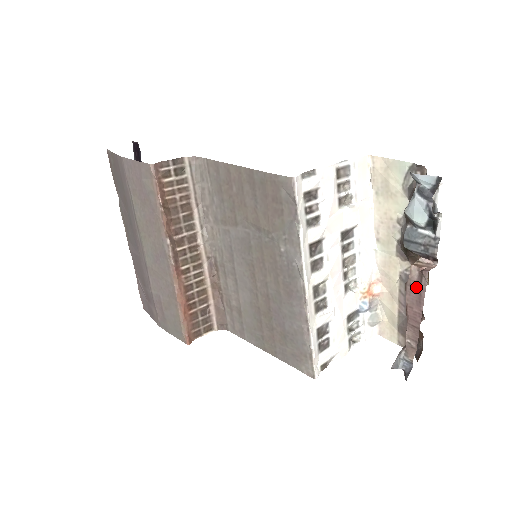
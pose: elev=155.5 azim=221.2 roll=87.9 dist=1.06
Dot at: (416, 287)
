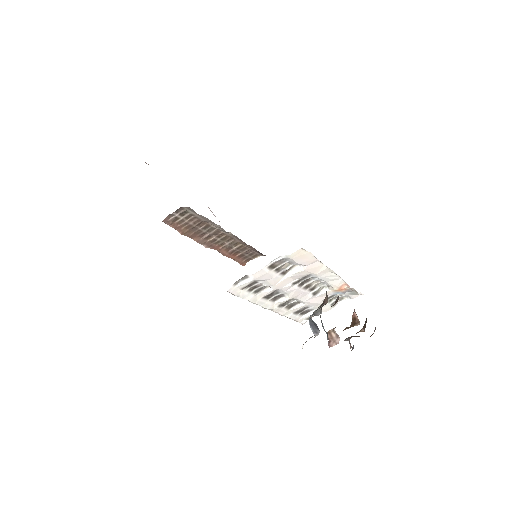
Dot at: occluded
